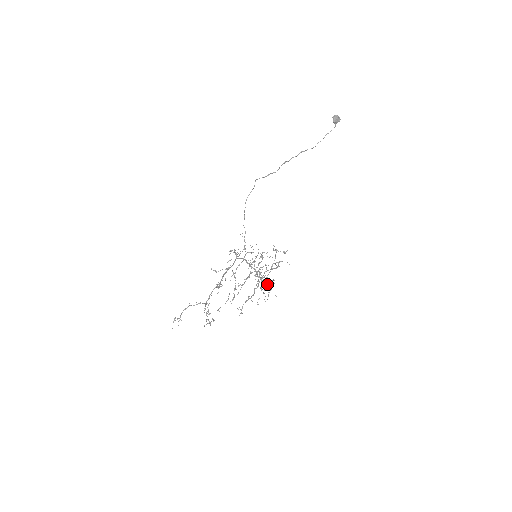
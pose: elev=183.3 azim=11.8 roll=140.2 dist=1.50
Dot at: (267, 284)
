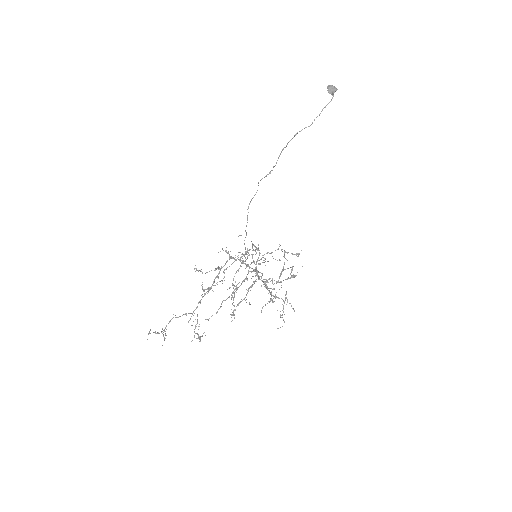
Dot at: (276, 292)
